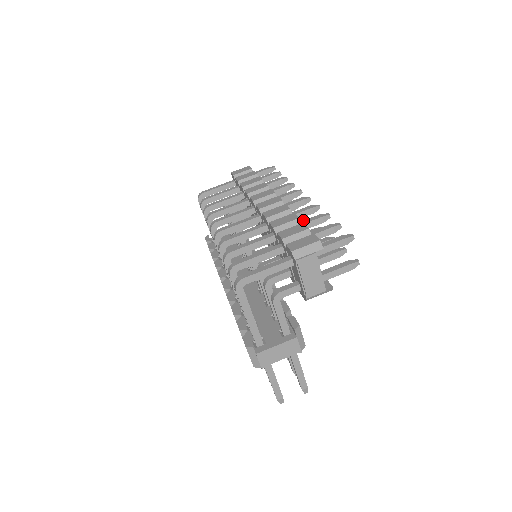
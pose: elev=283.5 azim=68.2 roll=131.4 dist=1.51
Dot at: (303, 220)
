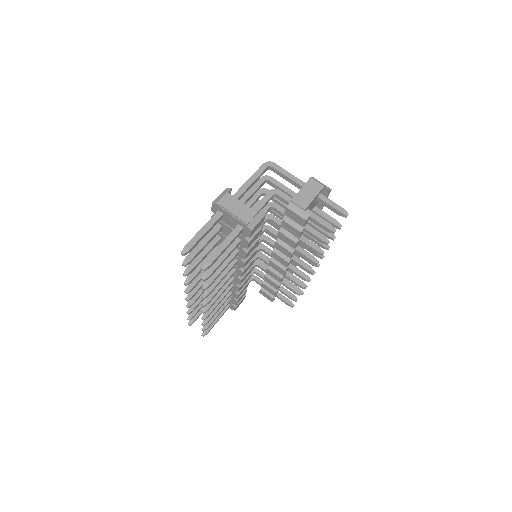
Dot at: occluded
